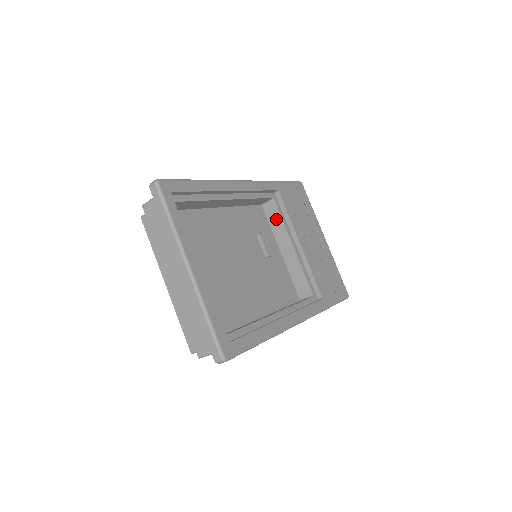
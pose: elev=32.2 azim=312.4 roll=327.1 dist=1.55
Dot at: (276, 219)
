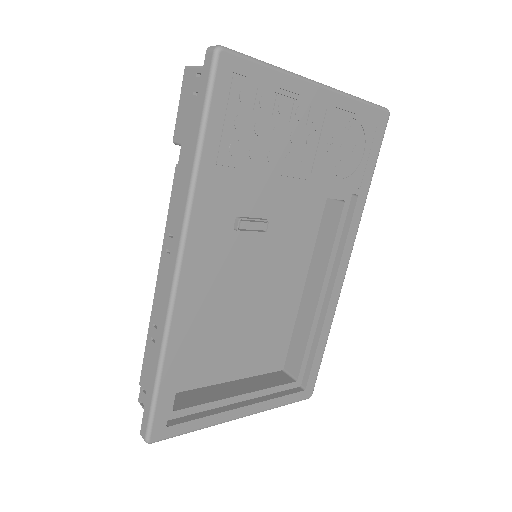
Dot at: occluded
